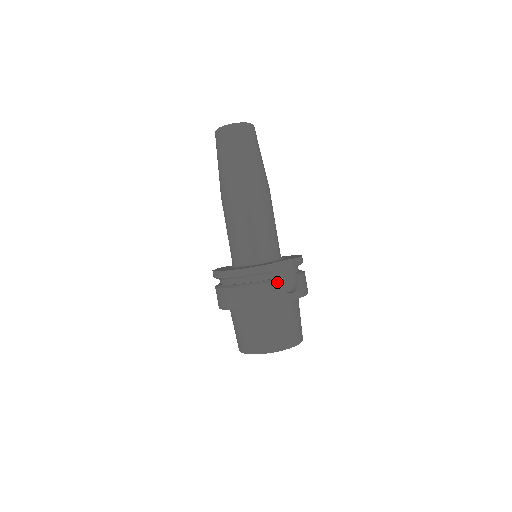
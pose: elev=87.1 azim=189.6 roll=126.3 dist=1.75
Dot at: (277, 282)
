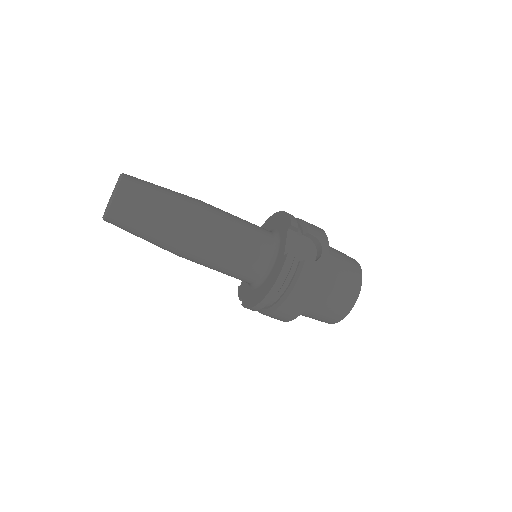
Dot at: (303, 259)
